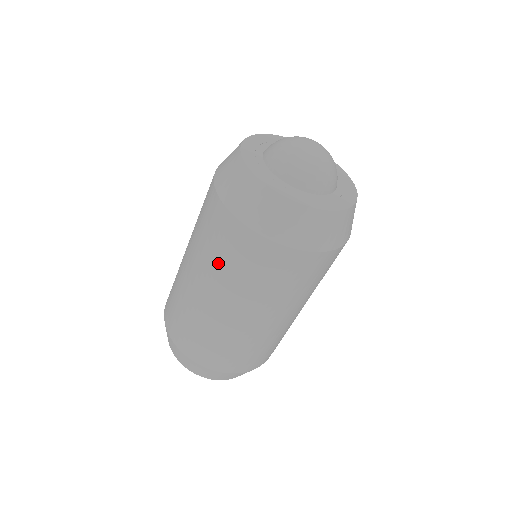
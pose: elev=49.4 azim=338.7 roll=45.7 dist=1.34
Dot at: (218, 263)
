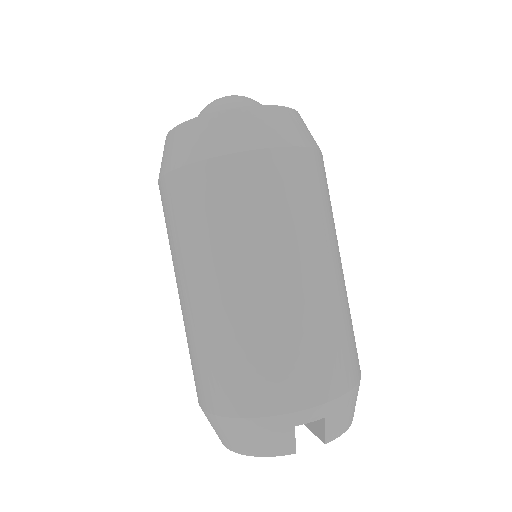
Dot at: (171, 243)
